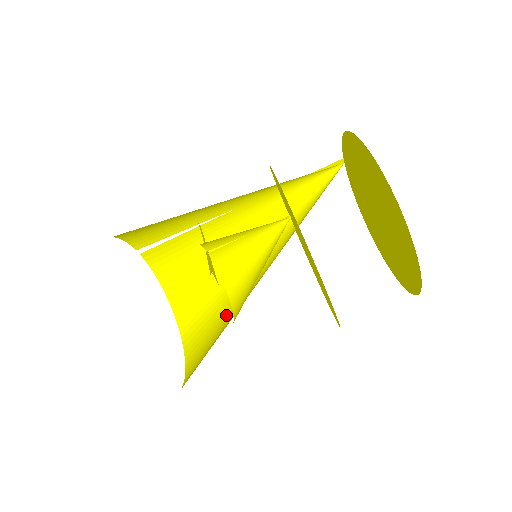
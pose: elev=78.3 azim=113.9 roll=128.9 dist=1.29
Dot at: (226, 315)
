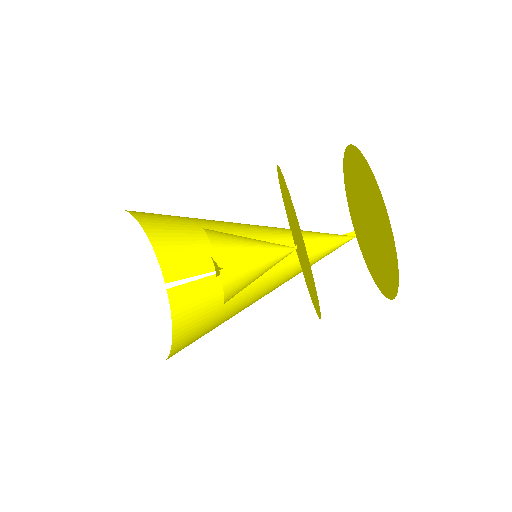
Dot at: occluded
